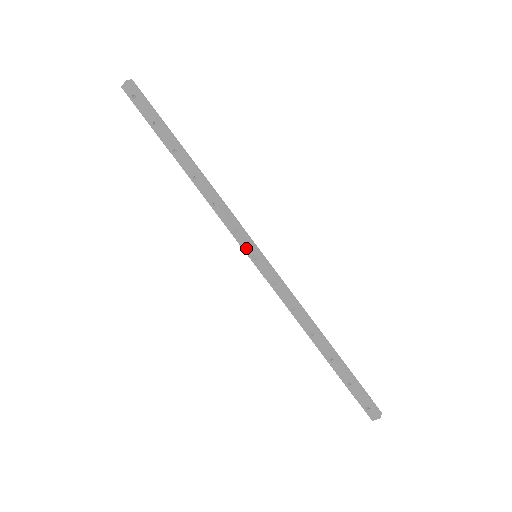
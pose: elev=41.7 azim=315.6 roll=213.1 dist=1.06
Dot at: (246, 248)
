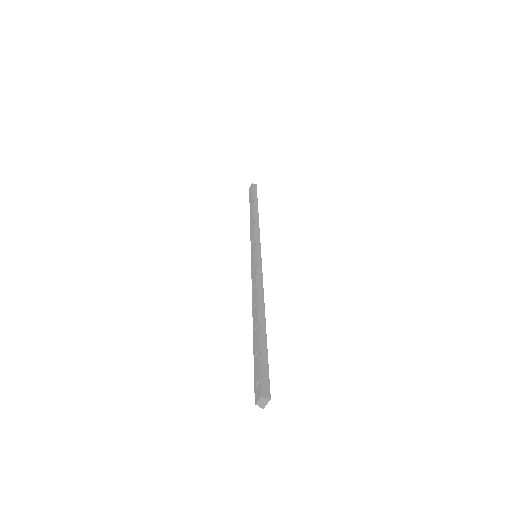
Dot at: (252, 250)
